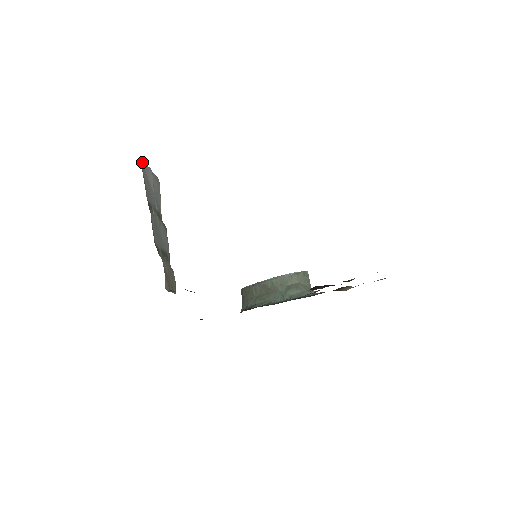
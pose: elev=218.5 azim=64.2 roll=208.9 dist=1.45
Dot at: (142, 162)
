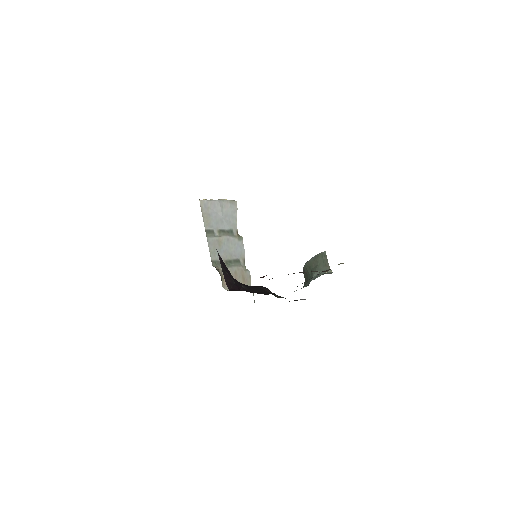
Dot at: (201, 202)
